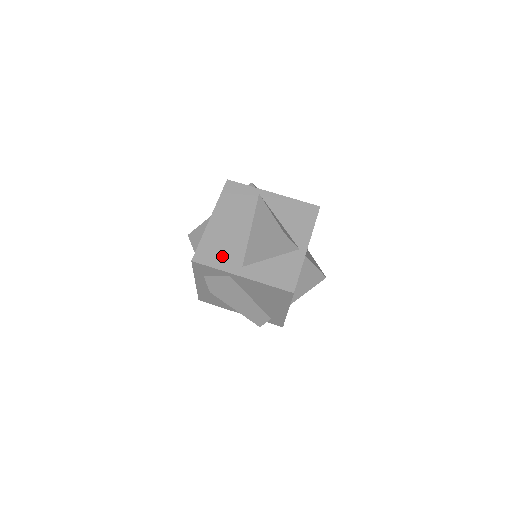
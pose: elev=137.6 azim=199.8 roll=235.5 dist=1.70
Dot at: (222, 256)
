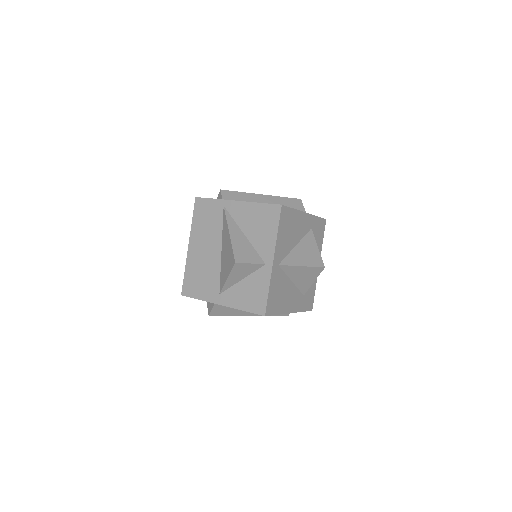
Dot at: (202, 286)
